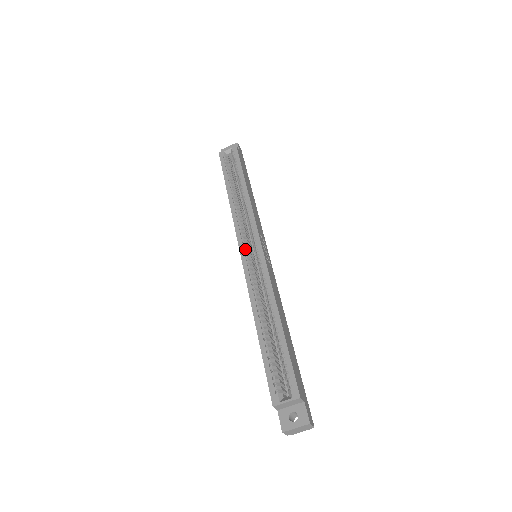
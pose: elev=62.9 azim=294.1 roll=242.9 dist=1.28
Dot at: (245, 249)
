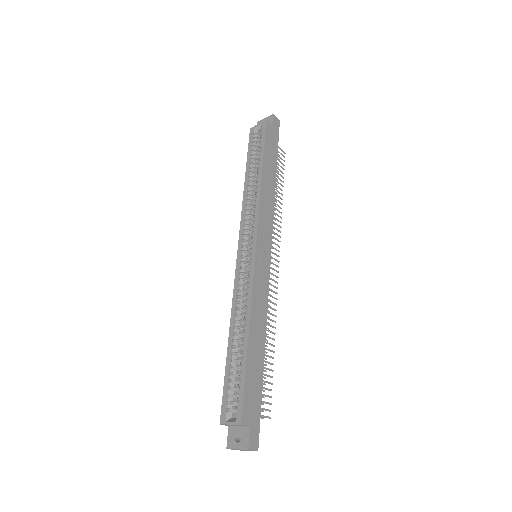
Dot at: (242, 250)
